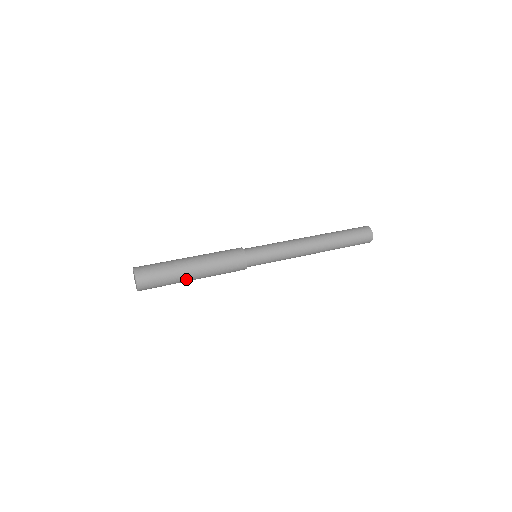
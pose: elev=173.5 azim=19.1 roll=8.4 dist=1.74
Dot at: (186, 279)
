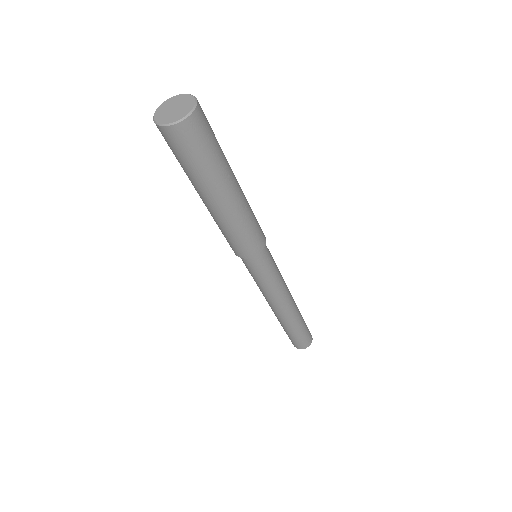
Dot at: (225, 185)
